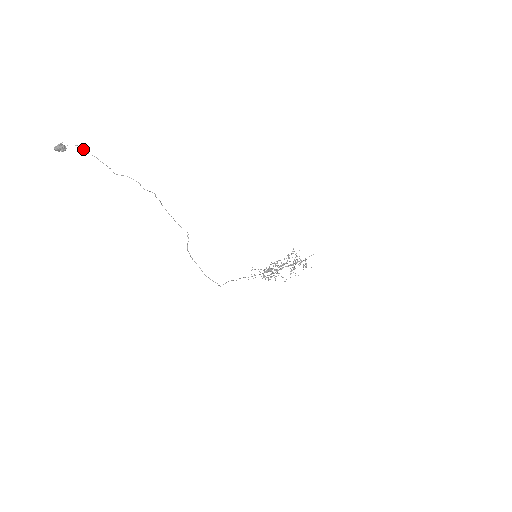
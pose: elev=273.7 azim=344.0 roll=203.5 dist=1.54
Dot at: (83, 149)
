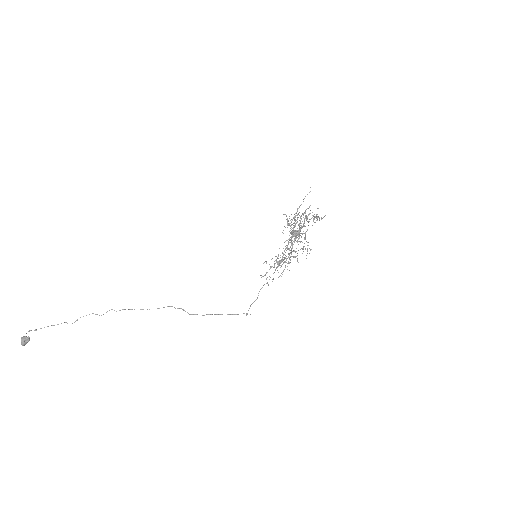
Dot at: (34, 330)
